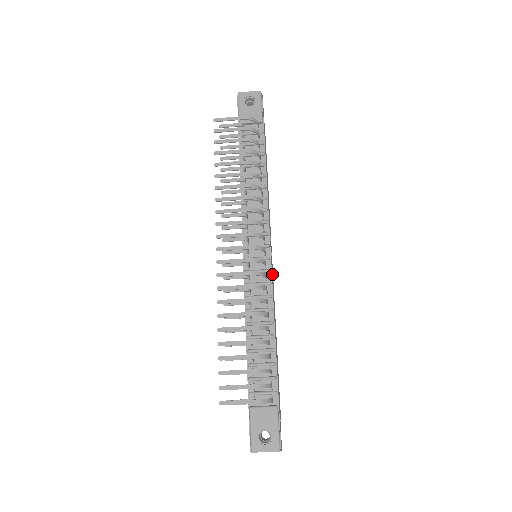
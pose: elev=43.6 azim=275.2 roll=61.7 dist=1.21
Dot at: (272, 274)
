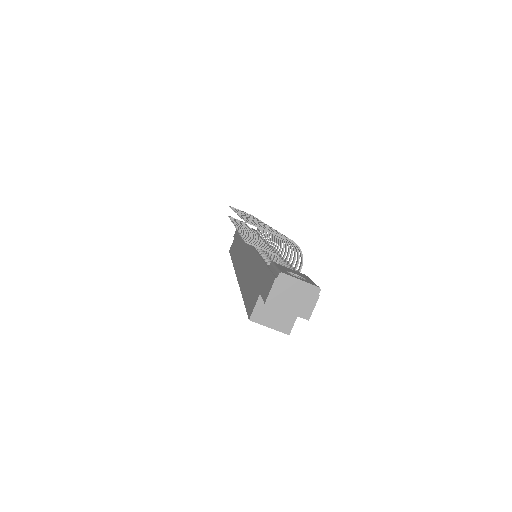
Dot at: occluded
